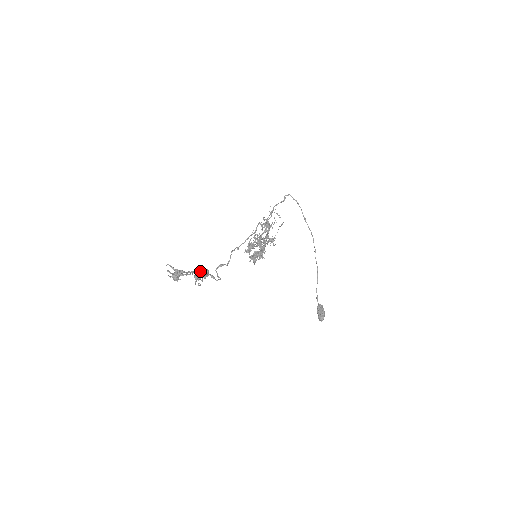
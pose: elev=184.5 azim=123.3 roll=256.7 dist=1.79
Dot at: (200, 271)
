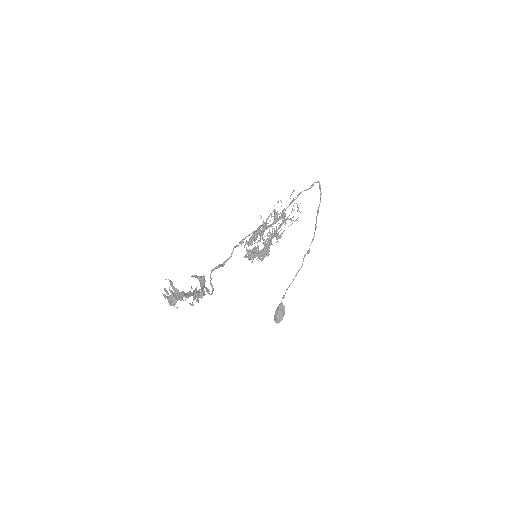
Dot at: (195, 276)
